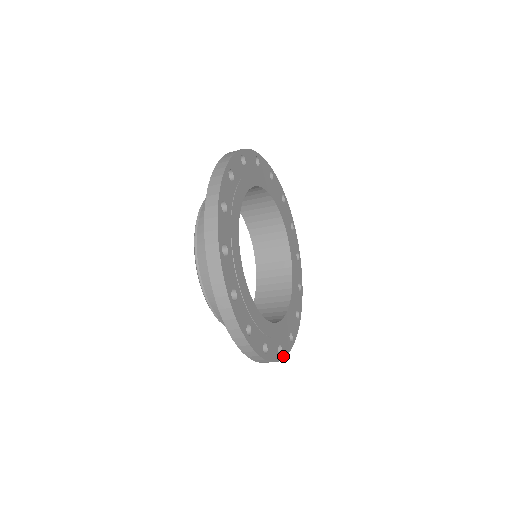
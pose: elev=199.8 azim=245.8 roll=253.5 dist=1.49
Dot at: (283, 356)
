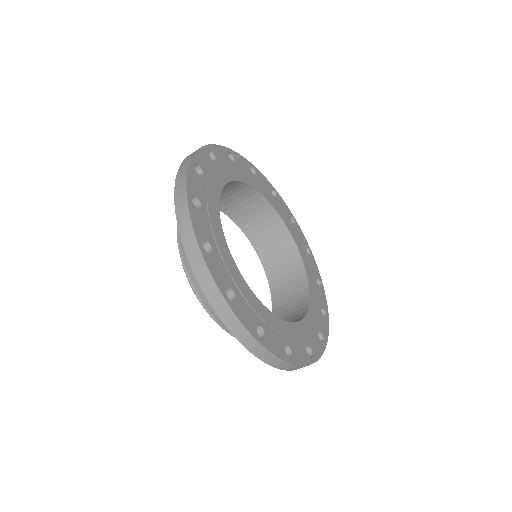
Dot at: (232, 307)
